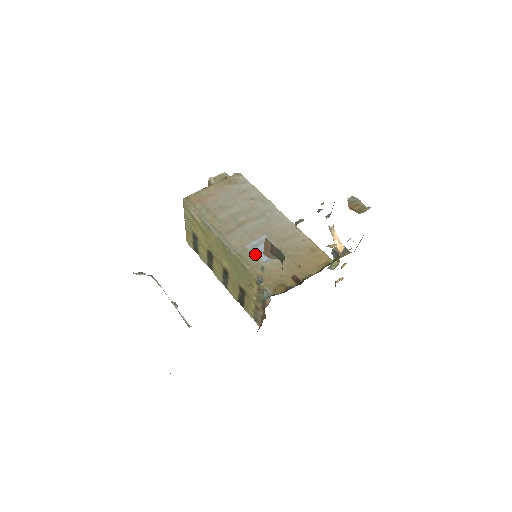
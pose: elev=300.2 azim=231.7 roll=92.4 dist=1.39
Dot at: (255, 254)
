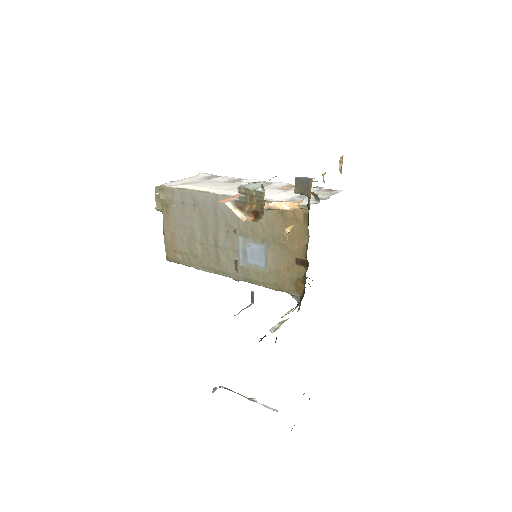
Dot at: (252, 266)
